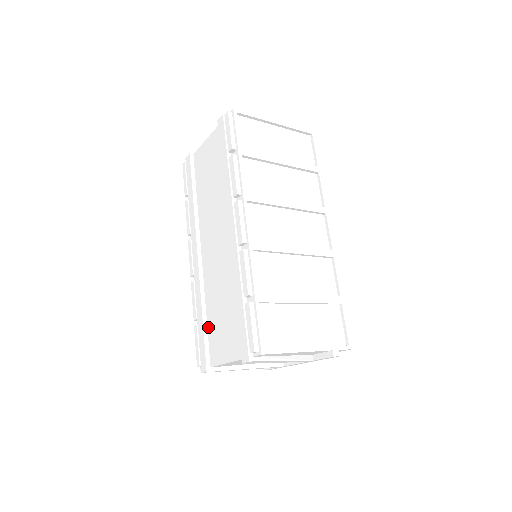
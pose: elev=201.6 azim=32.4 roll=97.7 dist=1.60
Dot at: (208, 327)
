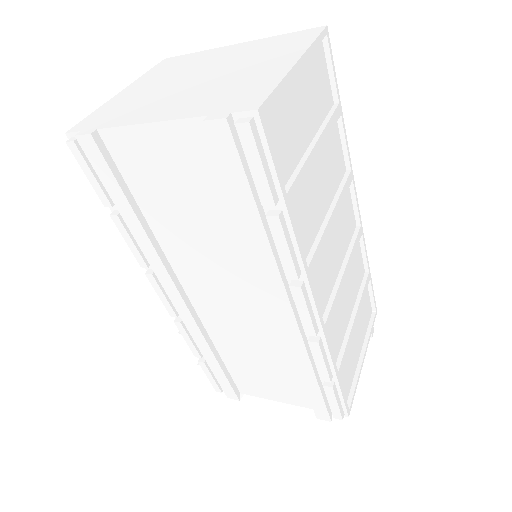
Dot at: (227, 366)
